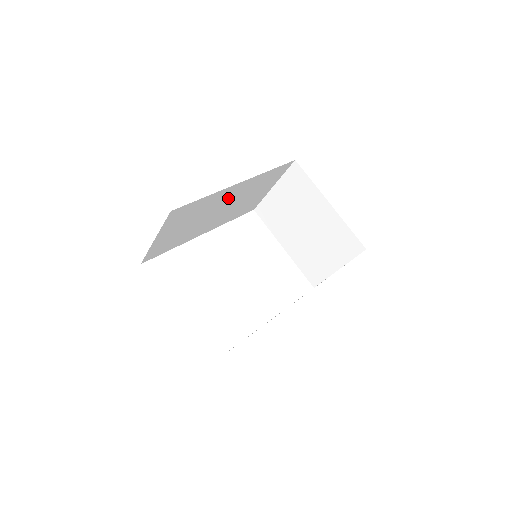
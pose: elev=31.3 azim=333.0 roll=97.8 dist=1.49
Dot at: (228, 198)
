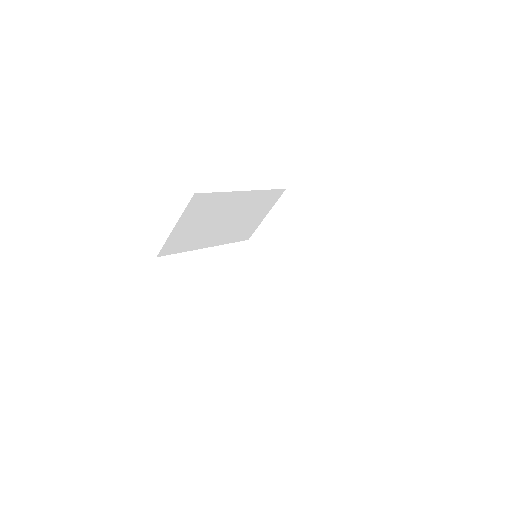
Dot at: (234, 207)
